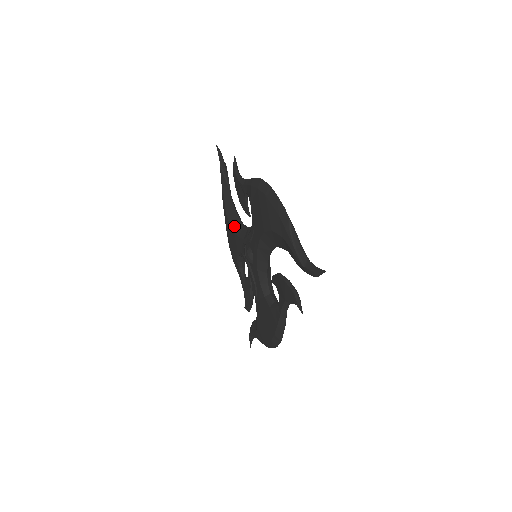
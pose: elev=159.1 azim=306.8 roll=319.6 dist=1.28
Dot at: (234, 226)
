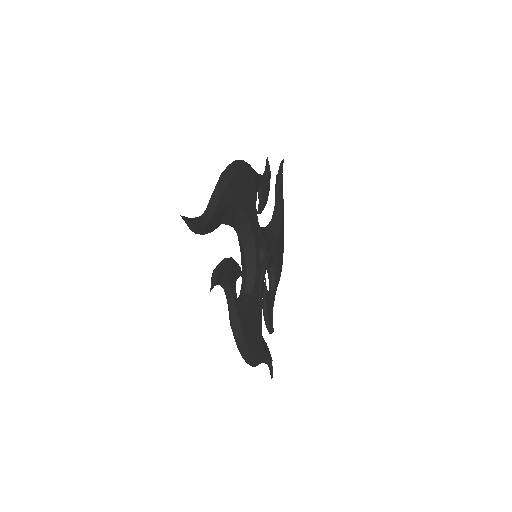
Dot at: occluded
